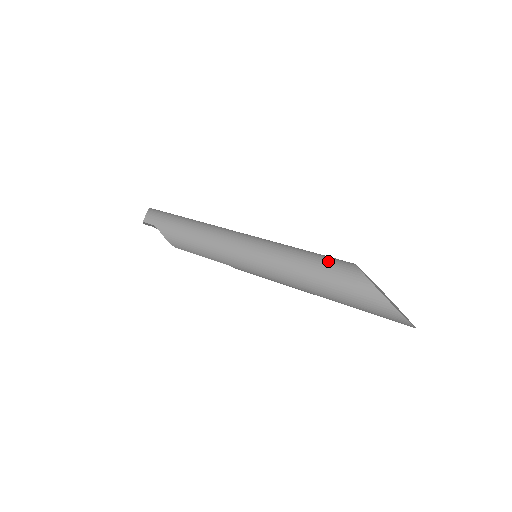
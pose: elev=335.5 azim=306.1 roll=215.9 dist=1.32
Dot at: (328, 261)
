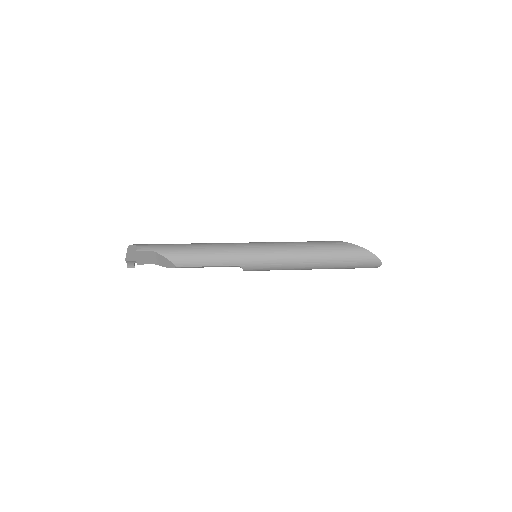
Dot at: (317, 241)
